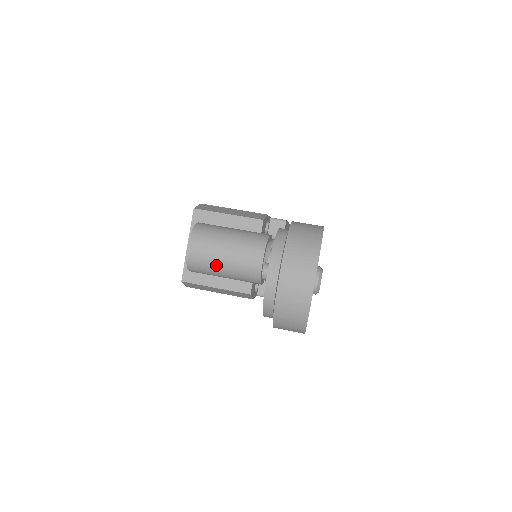
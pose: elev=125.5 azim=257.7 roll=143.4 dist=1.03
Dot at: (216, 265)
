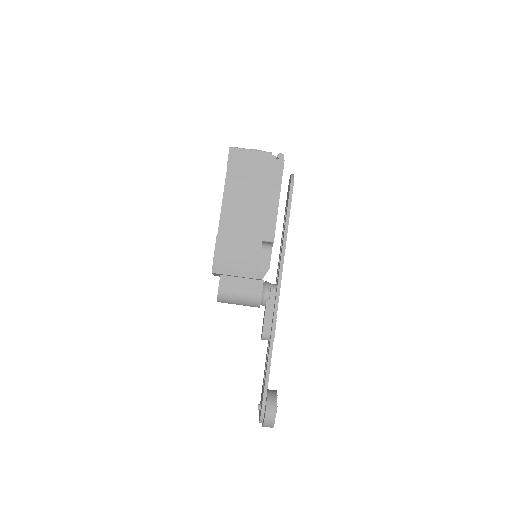
Dot at: occluded
